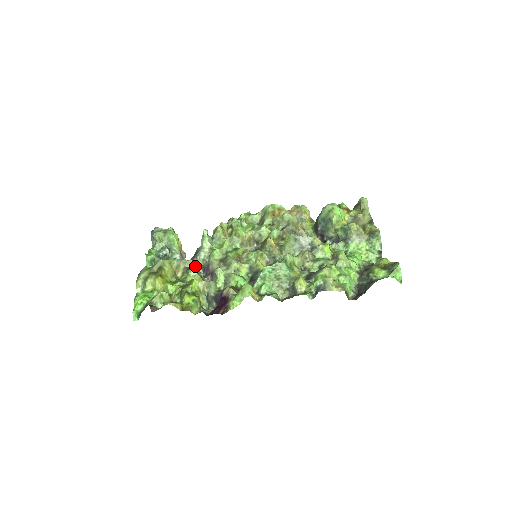
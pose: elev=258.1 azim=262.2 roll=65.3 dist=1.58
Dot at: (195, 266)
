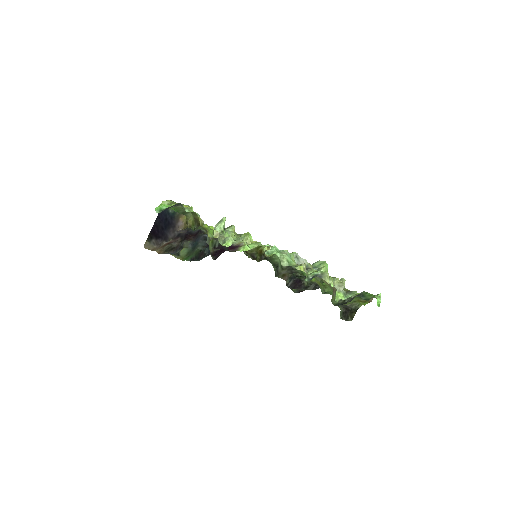
Dot at: occluded
